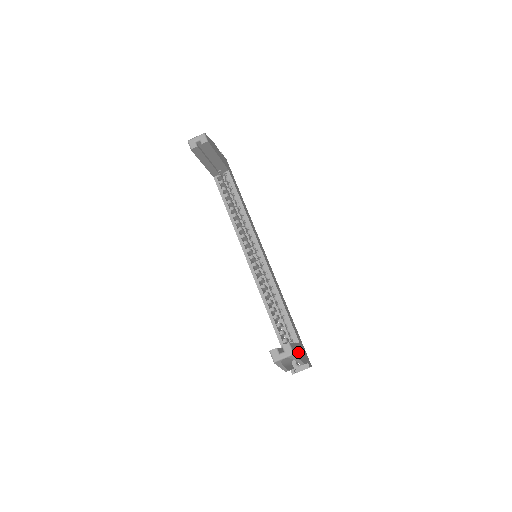
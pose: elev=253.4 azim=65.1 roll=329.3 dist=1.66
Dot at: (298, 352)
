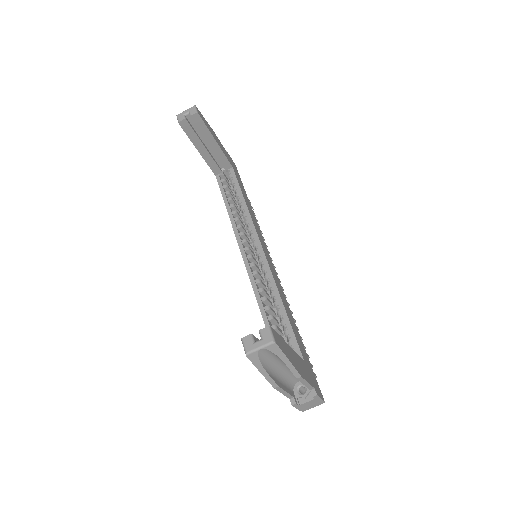
Dot at: (291, 356)
